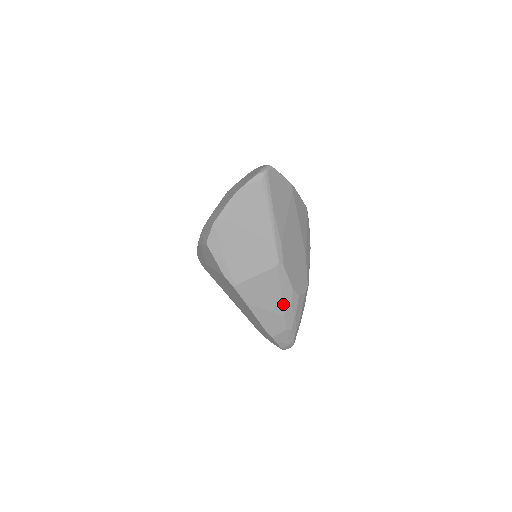
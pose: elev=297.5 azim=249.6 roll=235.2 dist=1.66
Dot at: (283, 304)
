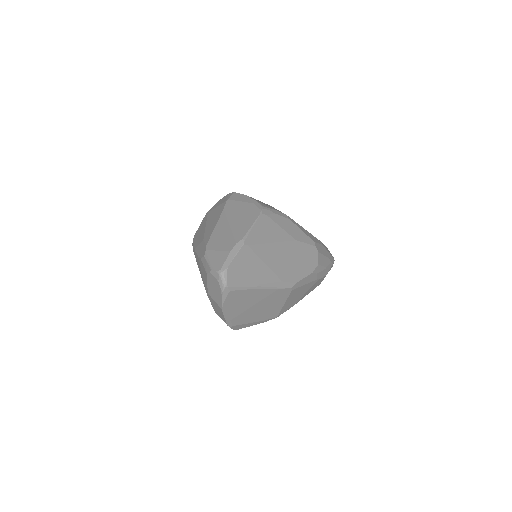
Dot at: (314, 281)
